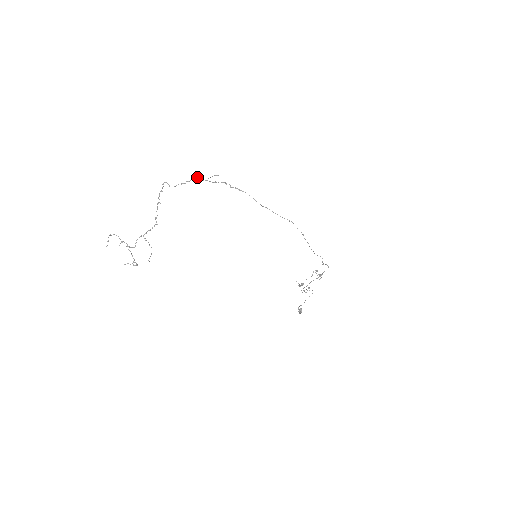
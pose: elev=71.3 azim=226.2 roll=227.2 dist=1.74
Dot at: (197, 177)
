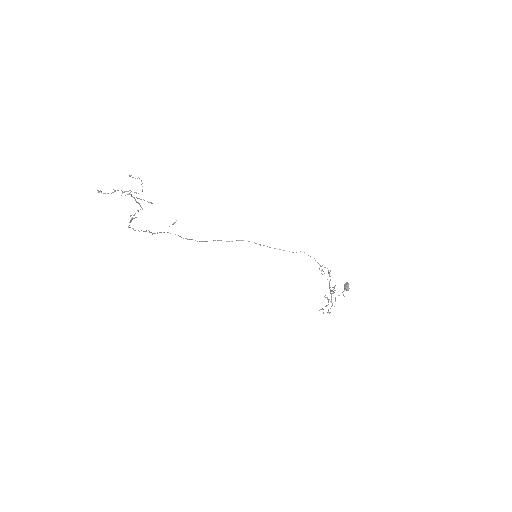
Dot at: (157, 232)
